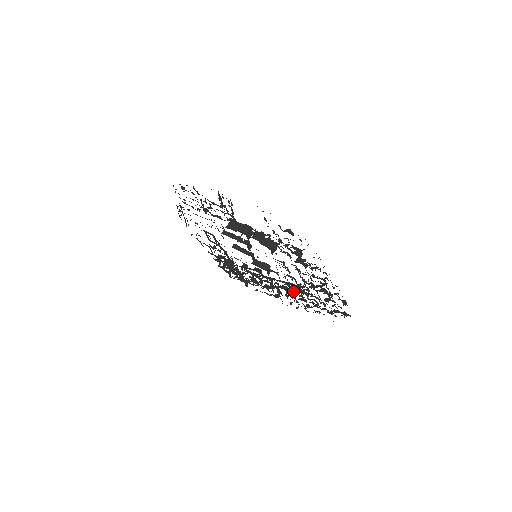
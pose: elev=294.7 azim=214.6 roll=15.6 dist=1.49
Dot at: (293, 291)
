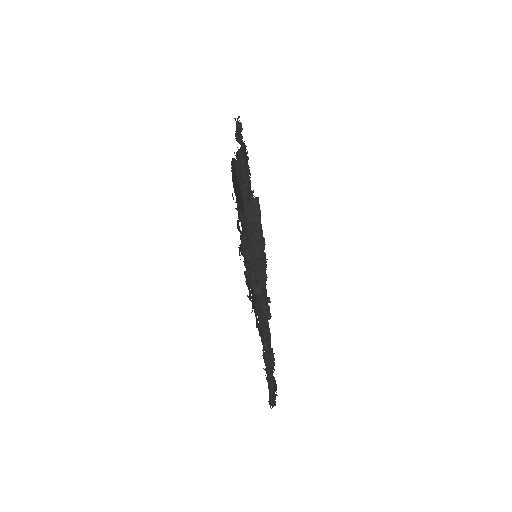
Dot at: occluded
